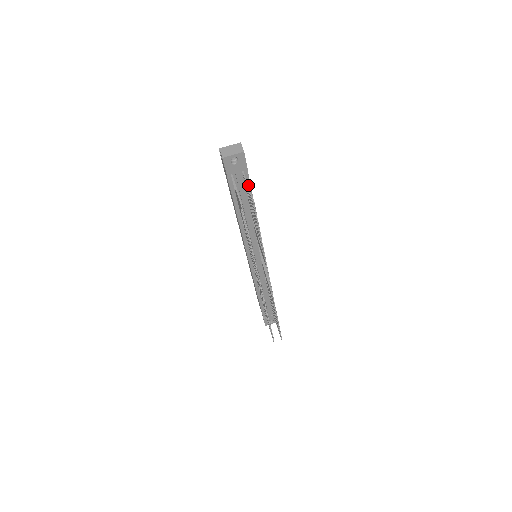
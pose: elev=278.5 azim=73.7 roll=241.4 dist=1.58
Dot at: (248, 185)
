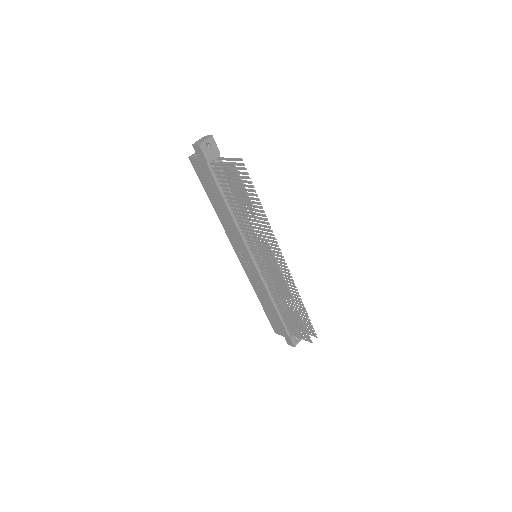
Dot at: (228, 158)
